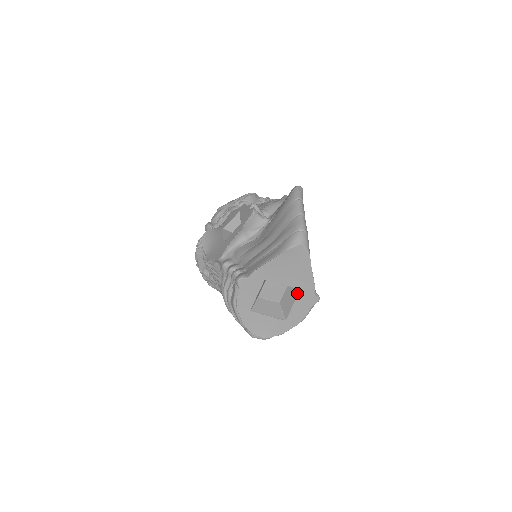
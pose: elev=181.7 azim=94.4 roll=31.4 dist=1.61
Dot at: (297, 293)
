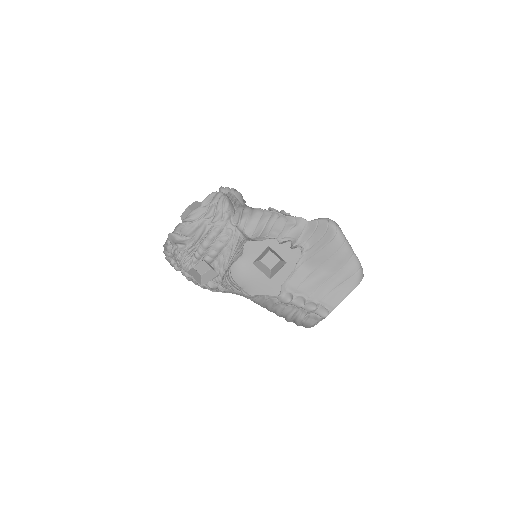
Dot at: occluded
